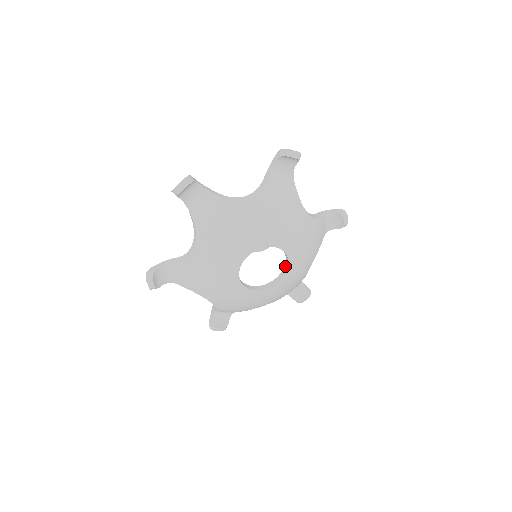
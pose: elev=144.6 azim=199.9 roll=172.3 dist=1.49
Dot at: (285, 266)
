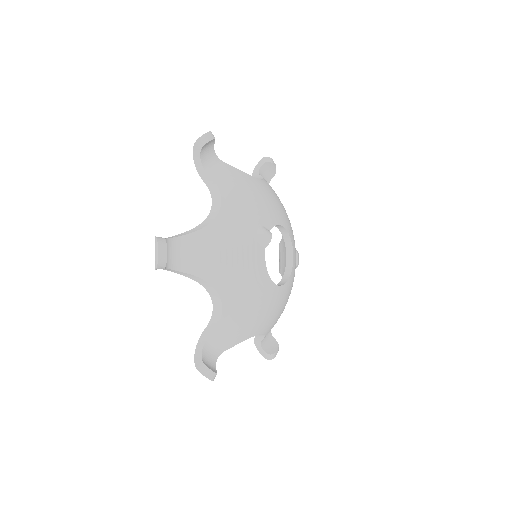
Dot at: (285, 238)
